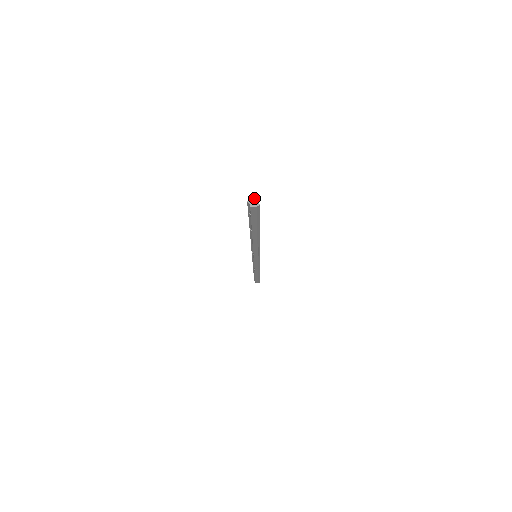
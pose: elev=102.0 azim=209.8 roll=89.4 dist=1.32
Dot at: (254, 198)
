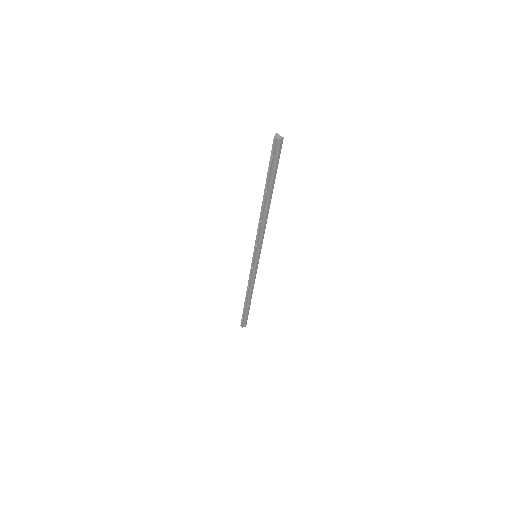
Dot at: (278, 134)
